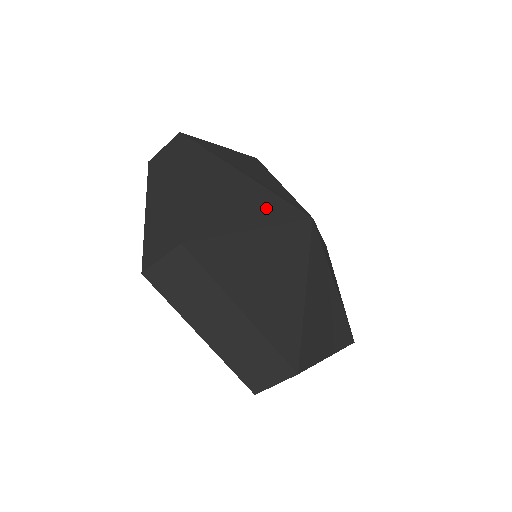
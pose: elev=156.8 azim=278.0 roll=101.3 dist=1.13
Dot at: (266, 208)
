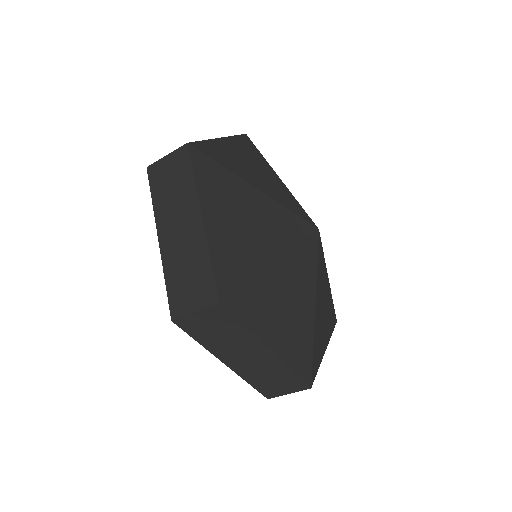
Dot at: (280, 230)
